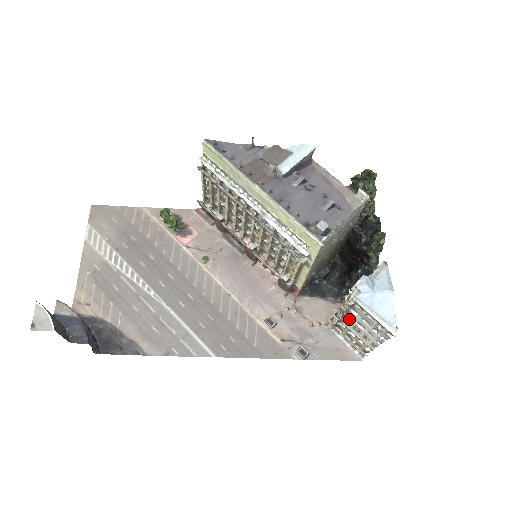
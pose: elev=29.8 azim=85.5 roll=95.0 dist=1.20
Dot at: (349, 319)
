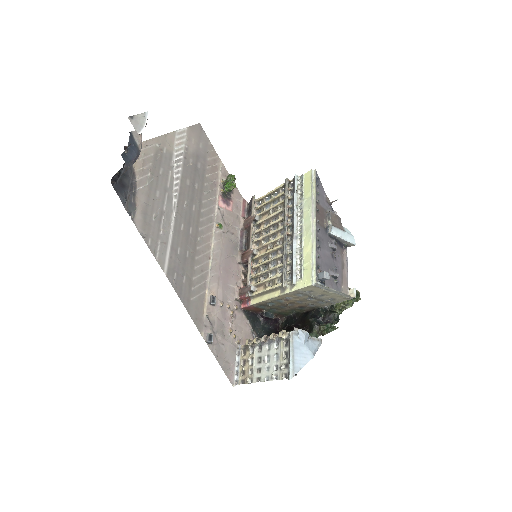
Dot at: (264, 348)
